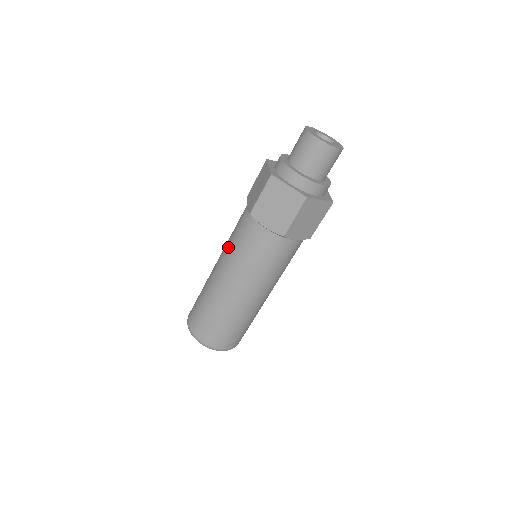
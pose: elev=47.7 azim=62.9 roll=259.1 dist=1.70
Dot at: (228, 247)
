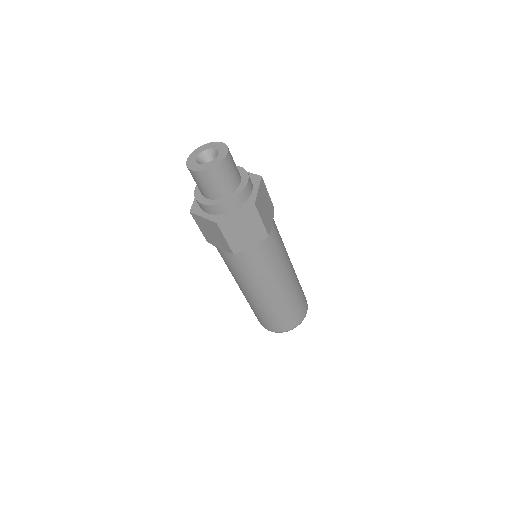
Dot at: occluded
